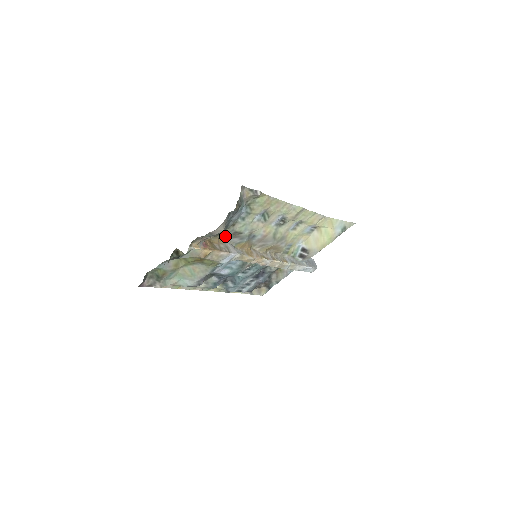
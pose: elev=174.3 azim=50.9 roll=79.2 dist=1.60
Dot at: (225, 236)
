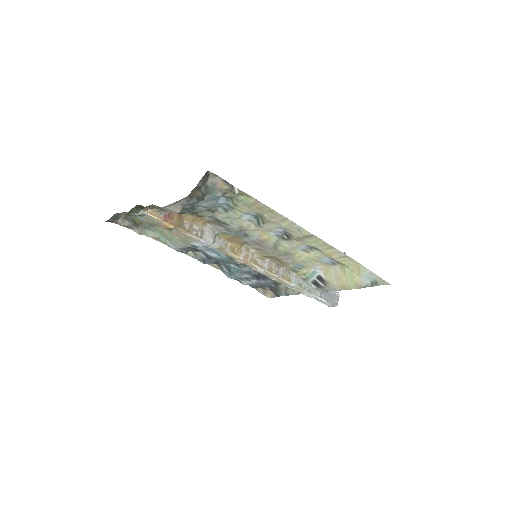
Dot at: (205, 218)
